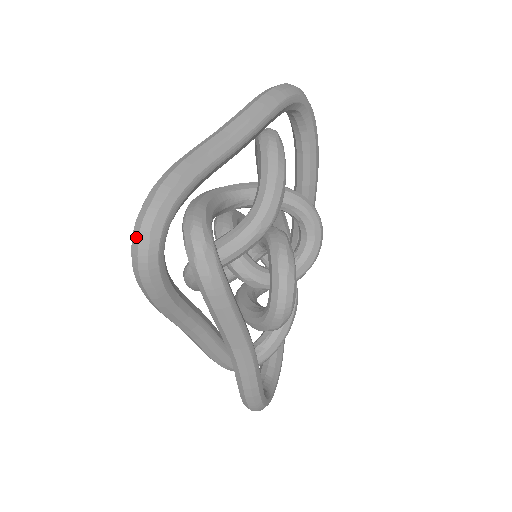
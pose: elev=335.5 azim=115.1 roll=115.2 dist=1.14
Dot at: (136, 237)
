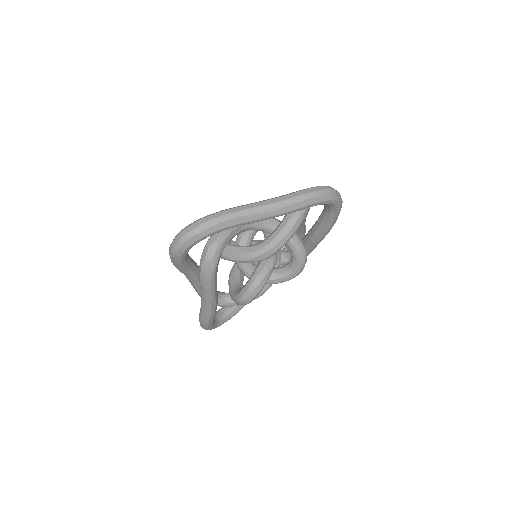
Dot at: (177, 239)
